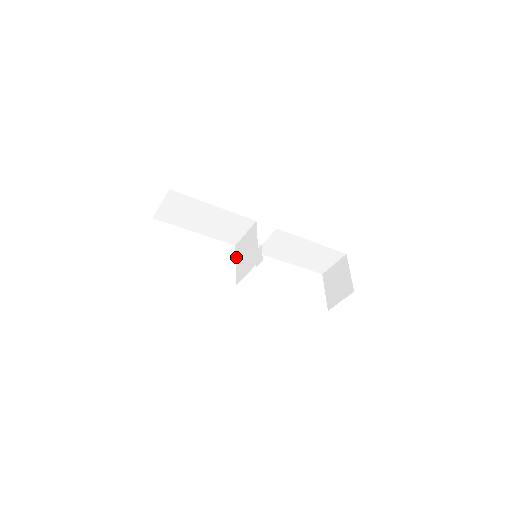
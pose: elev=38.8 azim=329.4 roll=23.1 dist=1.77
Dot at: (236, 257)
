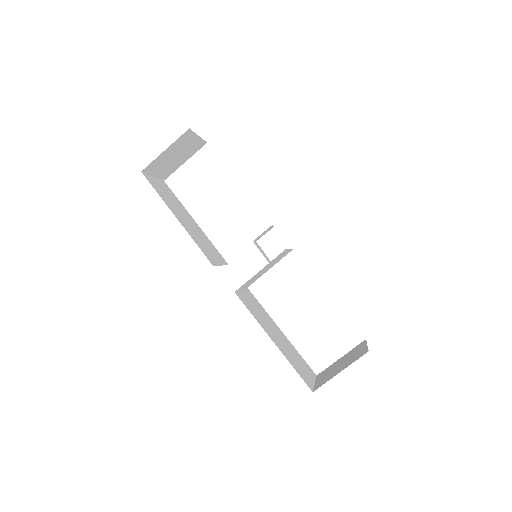
Dot at: (258, 239)
